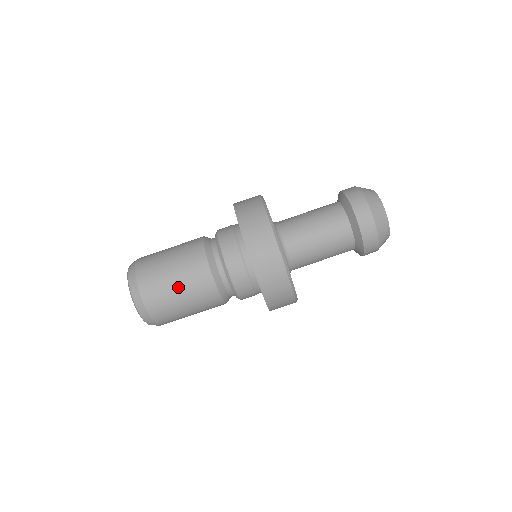
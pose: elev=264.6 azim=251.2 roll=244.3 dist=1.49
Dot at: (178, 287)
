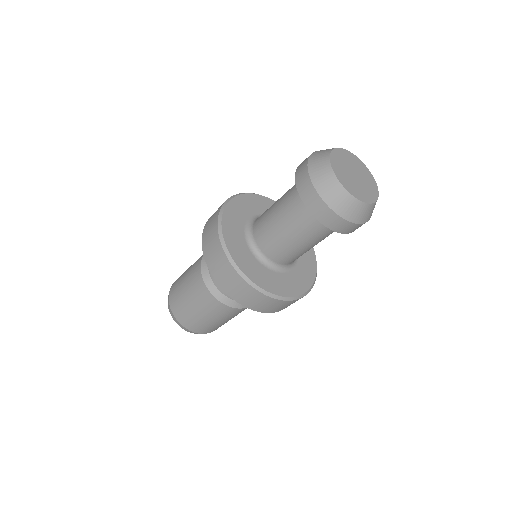
Dot at: (216, 321)
